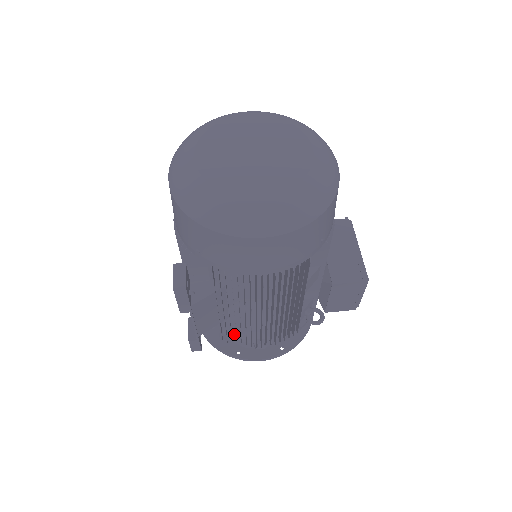
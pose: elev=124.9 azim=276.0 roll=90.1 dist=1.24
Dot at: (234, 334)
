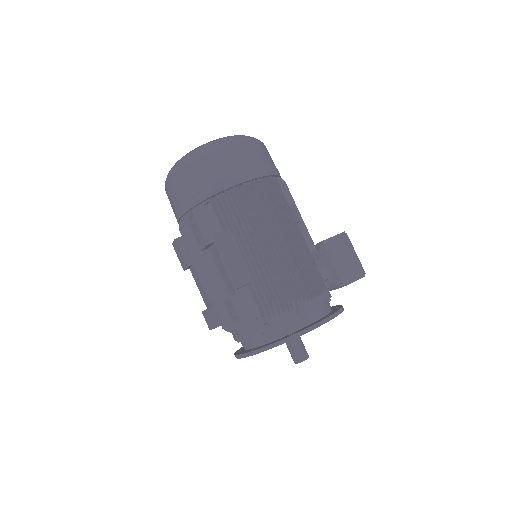
Dot at: occluded
